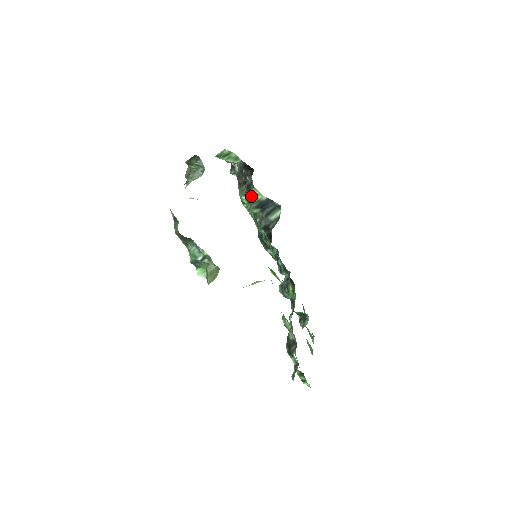
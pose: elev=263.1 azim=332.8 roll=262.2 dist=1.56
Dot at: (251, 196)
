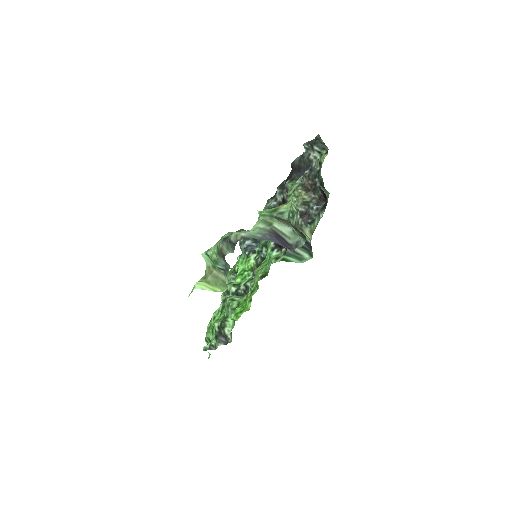
Dot at: (302, 228)
